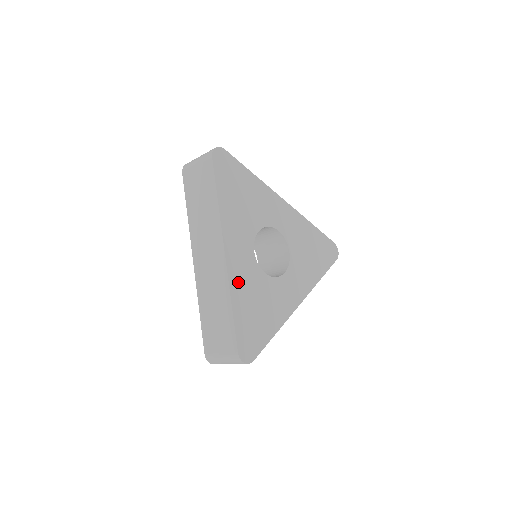
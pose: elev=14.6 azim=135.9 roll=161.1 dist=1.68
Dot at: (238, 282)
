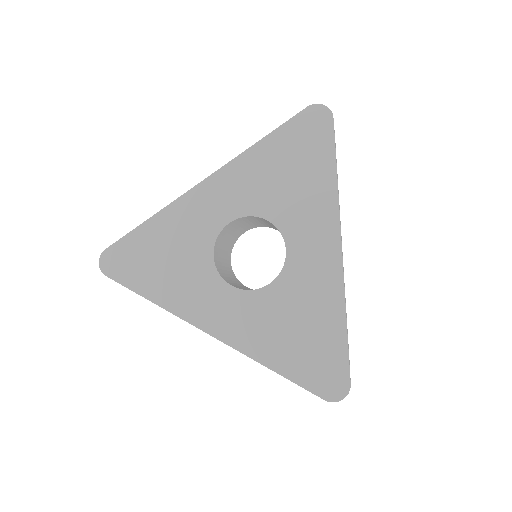
Dot at: (250, 339)
